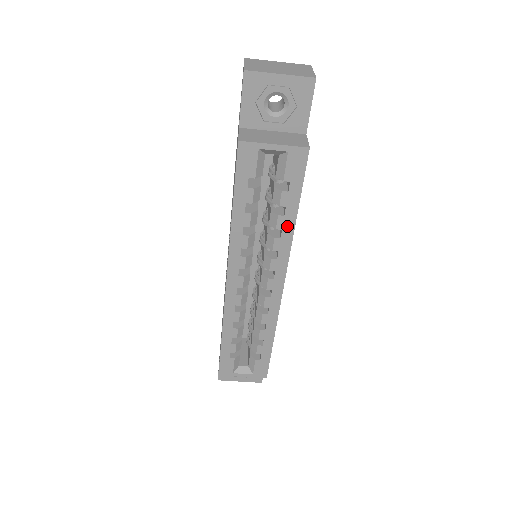
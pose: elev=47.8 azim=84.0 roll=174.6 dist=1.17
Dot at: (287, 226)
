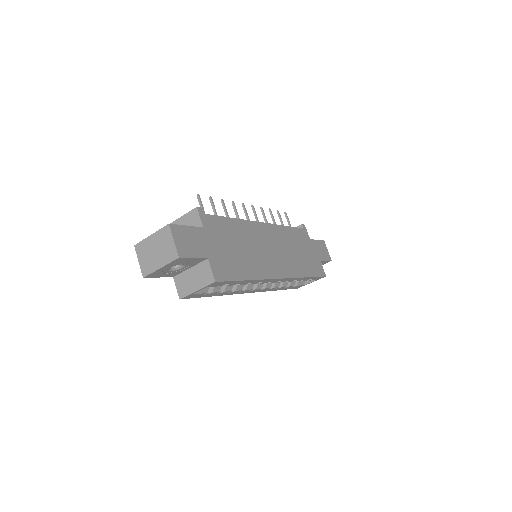
Dot at: (249, 282)
